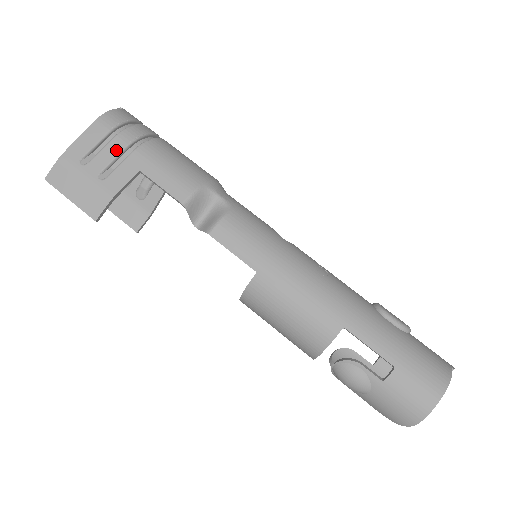
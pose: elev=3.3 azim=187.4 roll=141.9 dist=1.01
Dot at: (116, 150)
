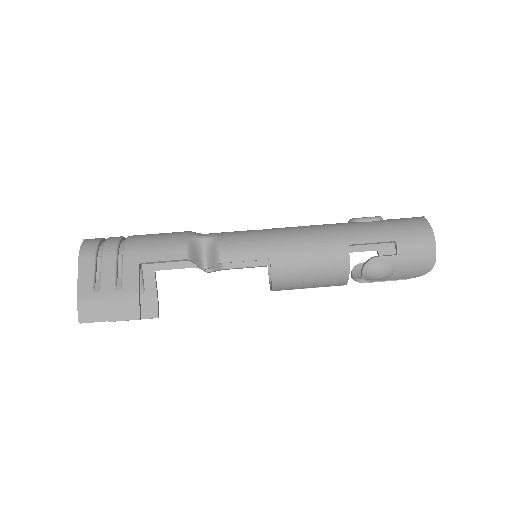
Dot at: (111, 264)
